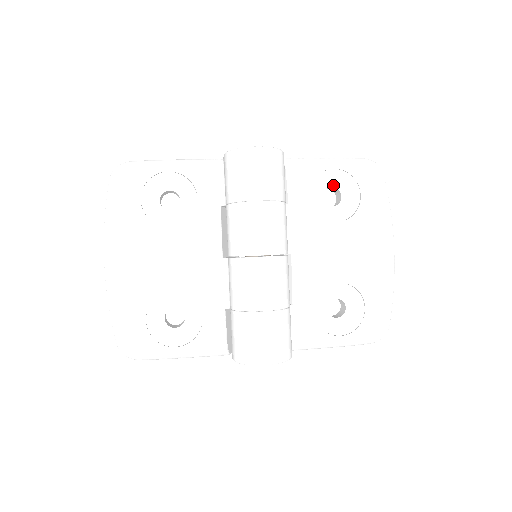
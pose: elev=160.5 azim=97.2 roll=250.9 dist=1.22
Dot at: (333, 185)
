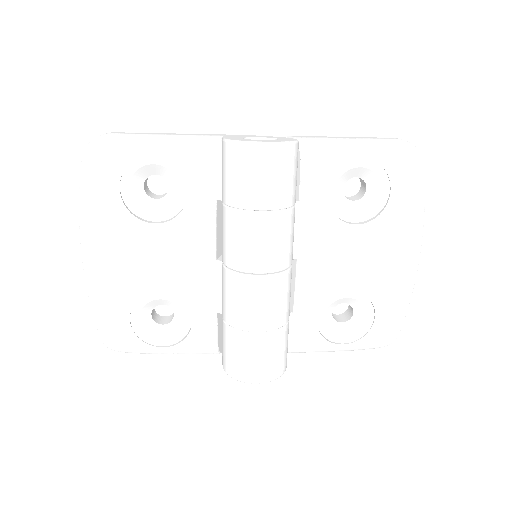
Dot at: (358, 175)
